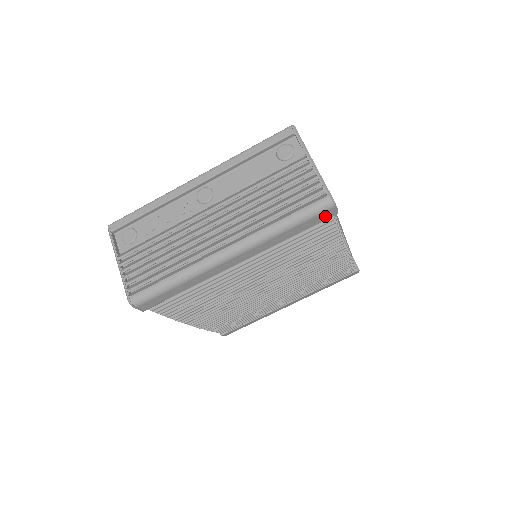
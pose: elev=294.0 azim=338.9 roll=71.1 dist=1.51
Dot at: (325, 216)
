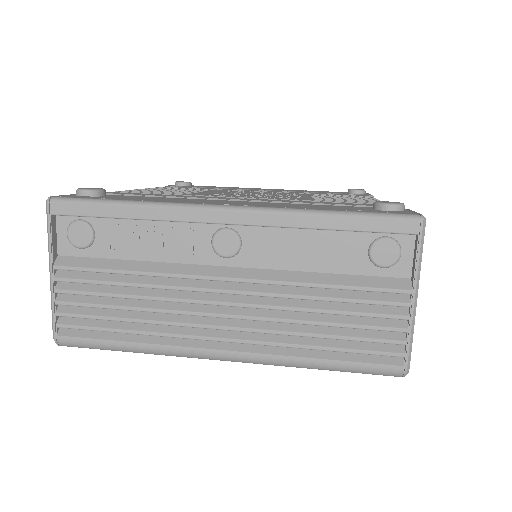
Dot at: occluded
